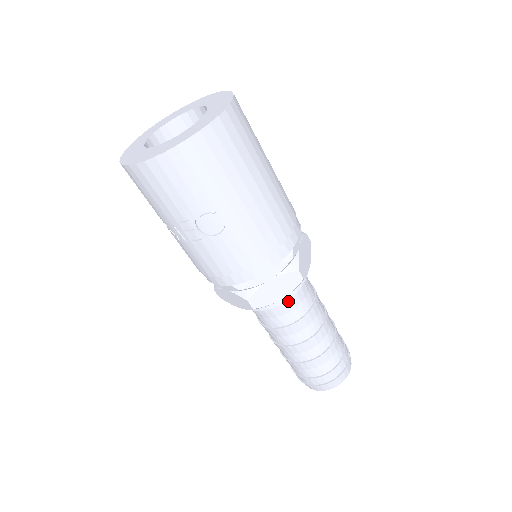
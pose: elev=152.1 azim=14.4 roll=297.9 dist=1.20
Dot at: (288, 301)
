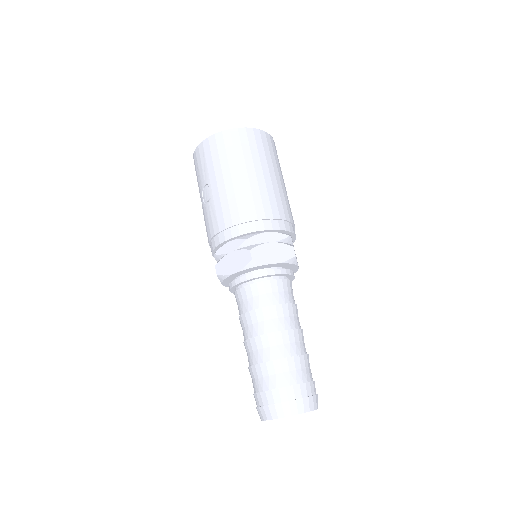
Dot at: (247, 286)
